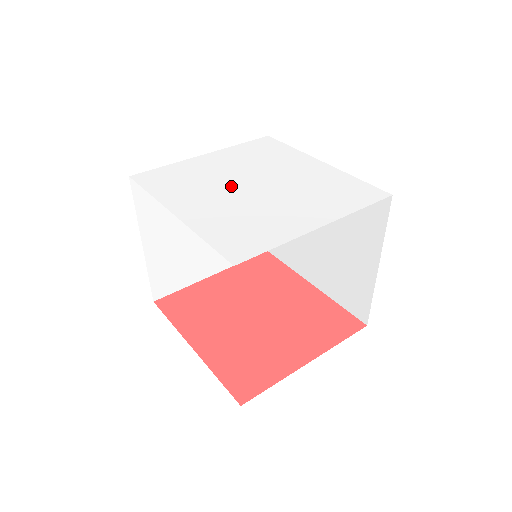
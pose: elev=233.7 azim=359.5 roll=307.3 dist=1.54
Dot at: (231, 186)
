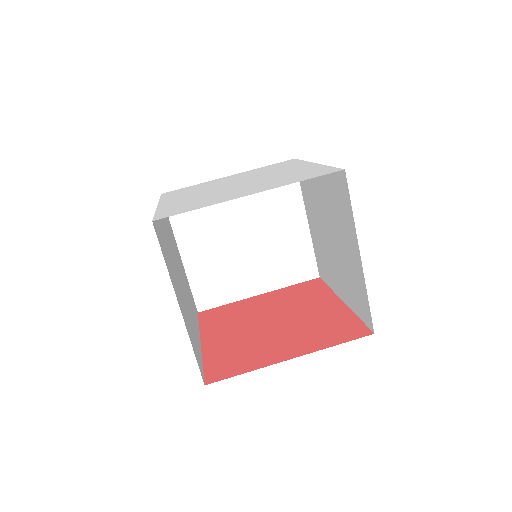
Dot at: (219, 187)
